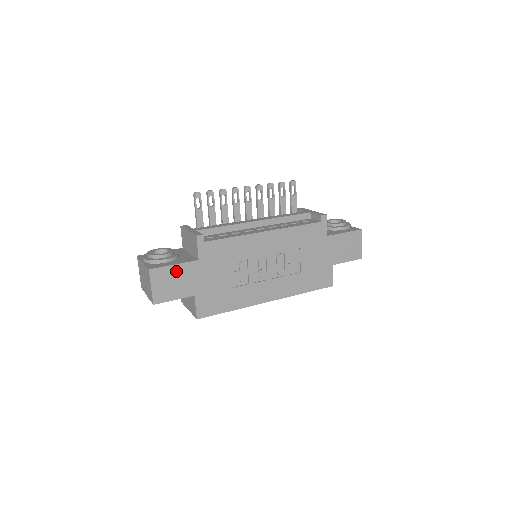
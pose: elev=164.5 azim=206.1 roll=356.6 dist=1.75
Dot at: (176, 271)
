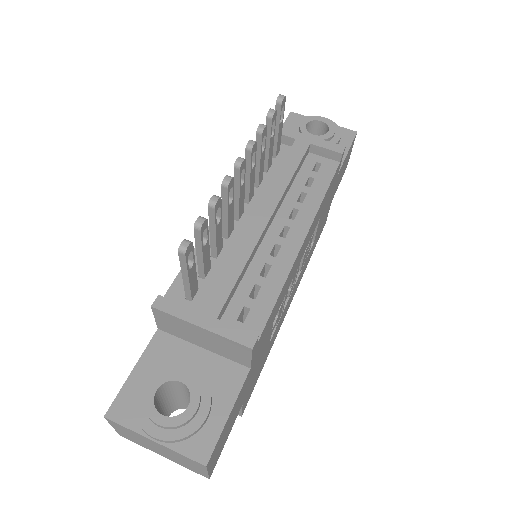
Dot at: (230, 416)
